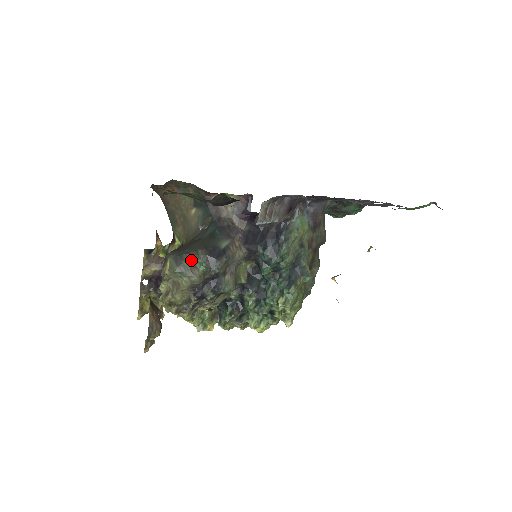
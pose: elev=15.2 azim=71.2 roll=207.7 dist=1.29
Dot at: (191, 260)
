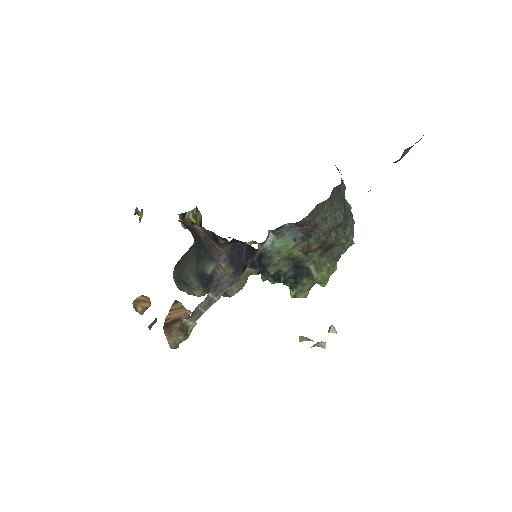
Dot at: (187, 285)
